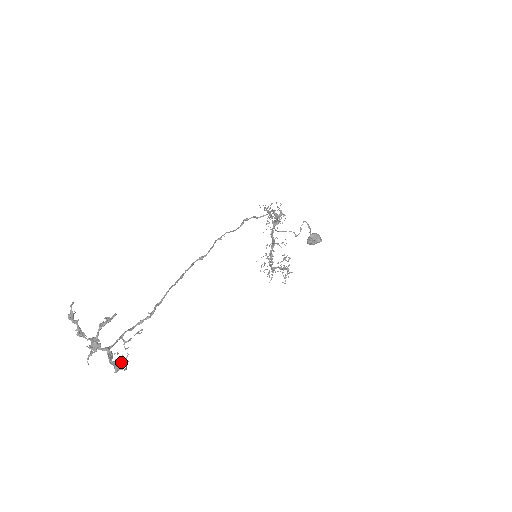
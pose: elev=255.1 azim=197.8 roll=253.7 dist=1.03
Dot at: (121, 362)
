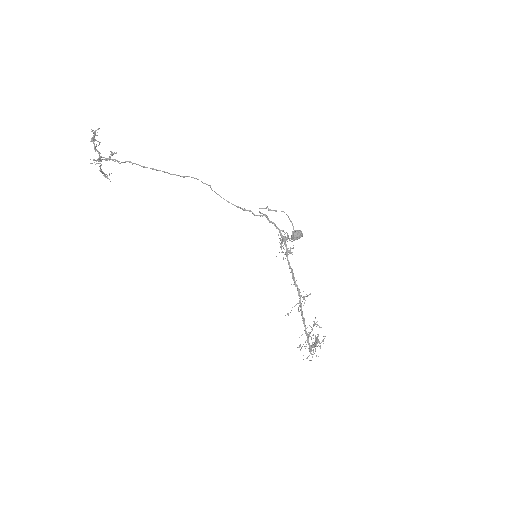
Dot at: (95, 132)
